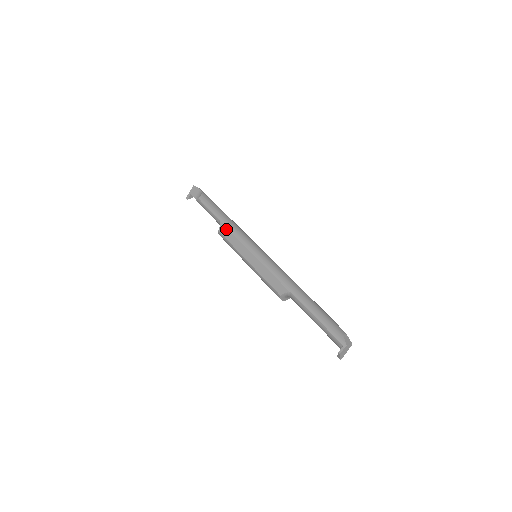
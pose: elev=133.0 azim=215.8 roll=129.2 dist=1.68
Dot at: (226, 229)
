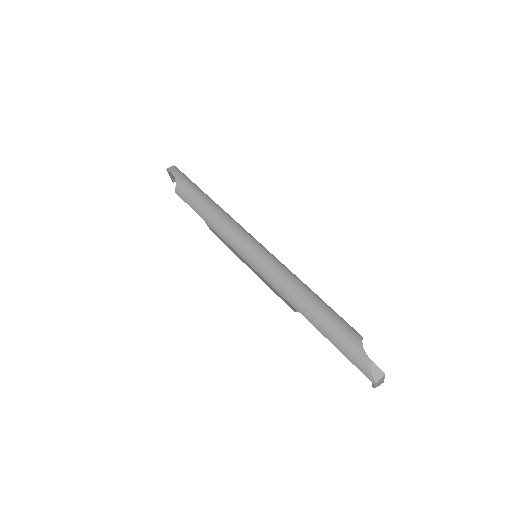
Dot at: (214, 231)
